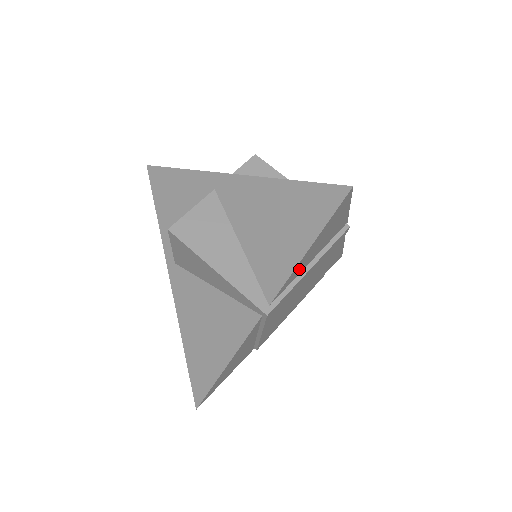
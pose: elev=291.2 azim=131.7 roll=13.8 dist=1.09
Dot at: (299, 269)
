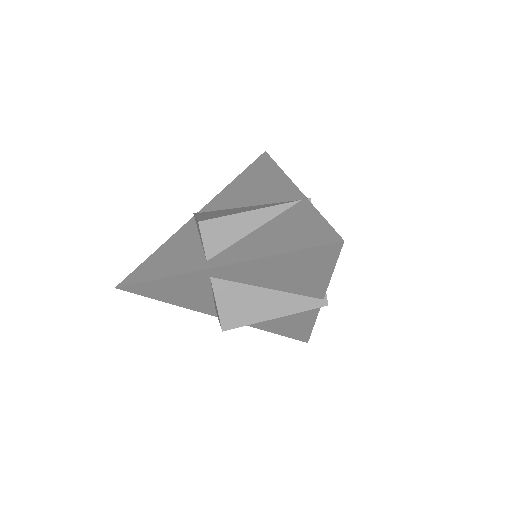
Dot at: occluded
